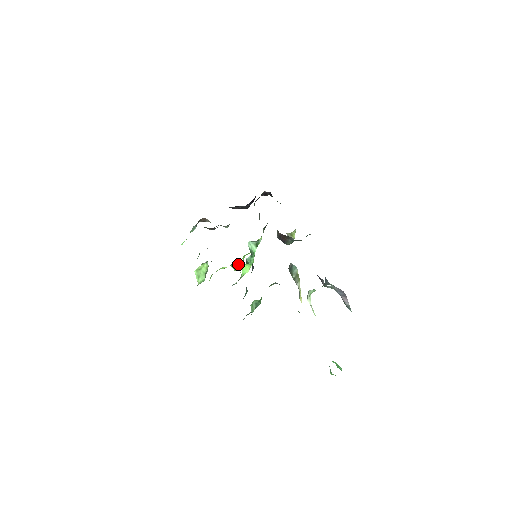
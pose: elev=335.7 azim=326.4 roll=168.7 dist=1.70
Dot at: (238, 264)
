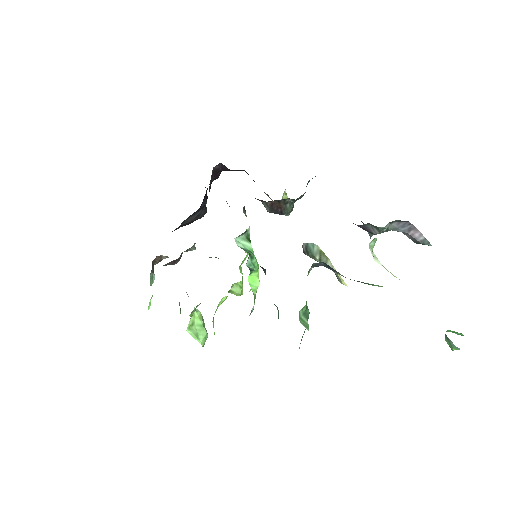
Dot at: (238, 284)
